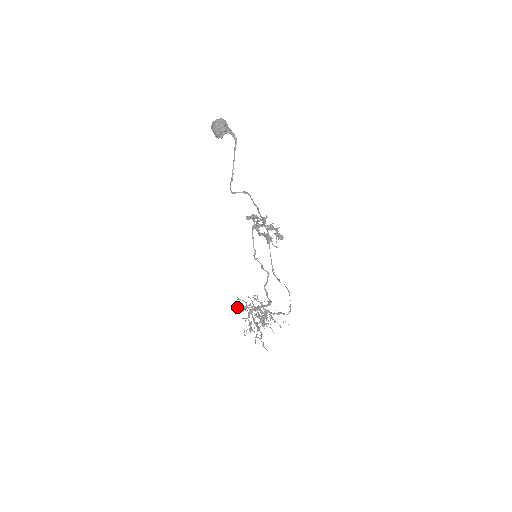
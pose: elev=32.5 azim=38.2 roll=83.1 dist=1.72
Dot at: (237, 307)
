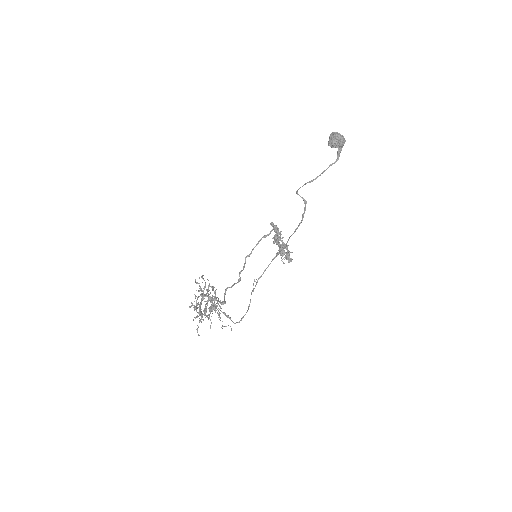
Dot at: (196, 282)
